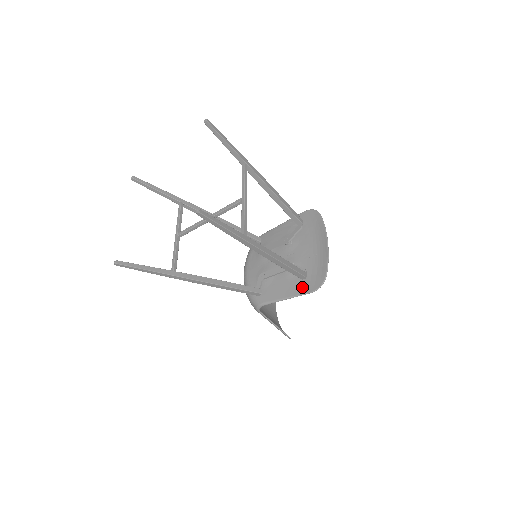
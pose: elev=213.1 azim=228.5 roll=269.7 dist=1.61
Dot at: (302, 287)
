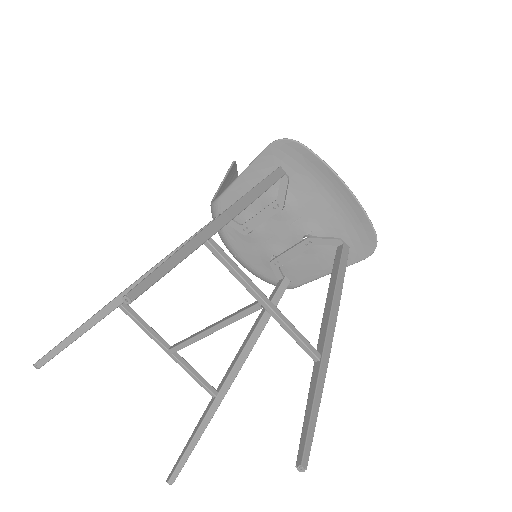
Dot at: occluded
